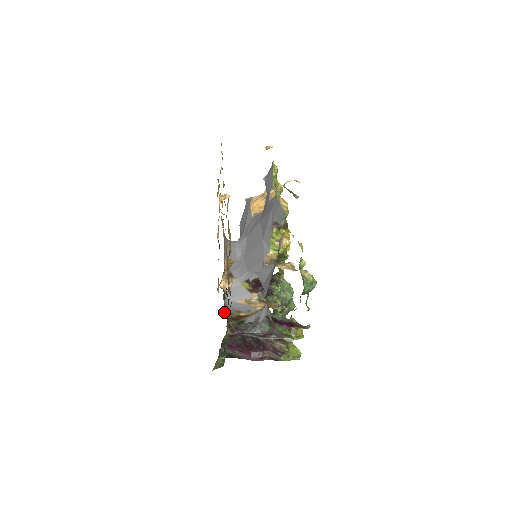
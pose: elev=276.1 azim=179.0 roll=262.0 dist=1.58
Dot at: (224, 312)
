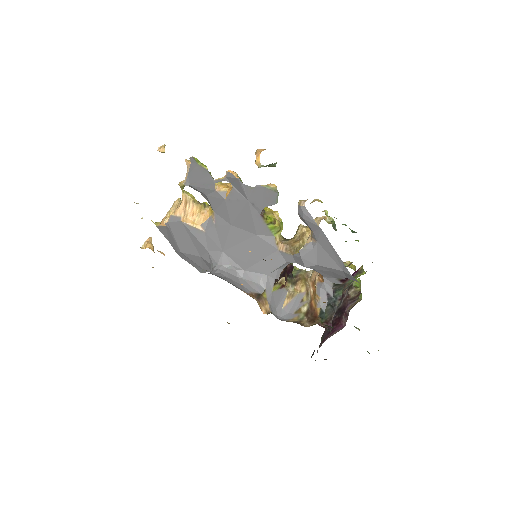
Dot at: (301, 325)
